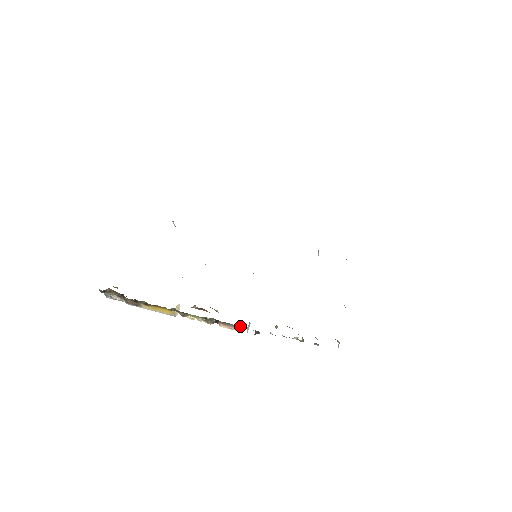
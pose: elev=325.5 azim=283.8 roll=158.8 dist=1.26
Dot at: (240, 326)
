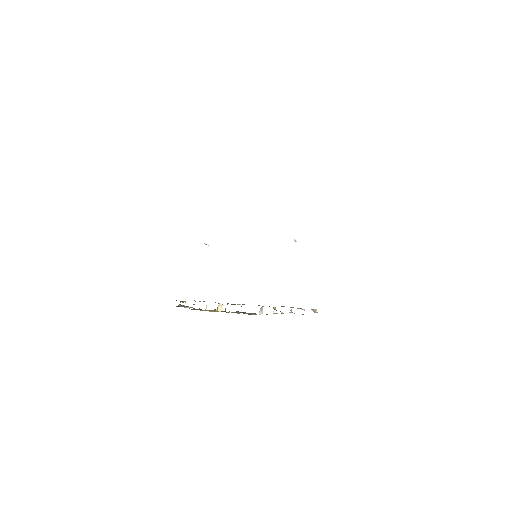
Dot at: (253, 313)
